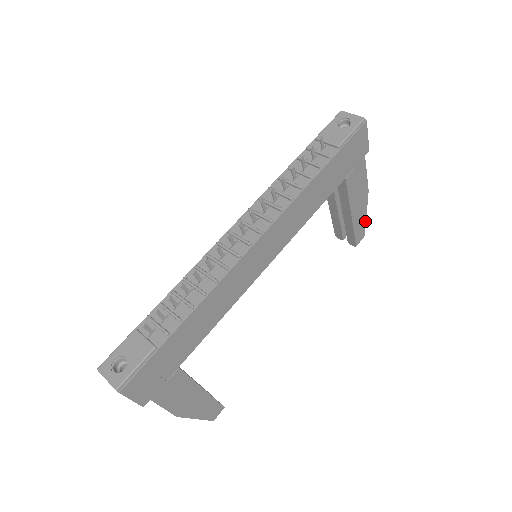
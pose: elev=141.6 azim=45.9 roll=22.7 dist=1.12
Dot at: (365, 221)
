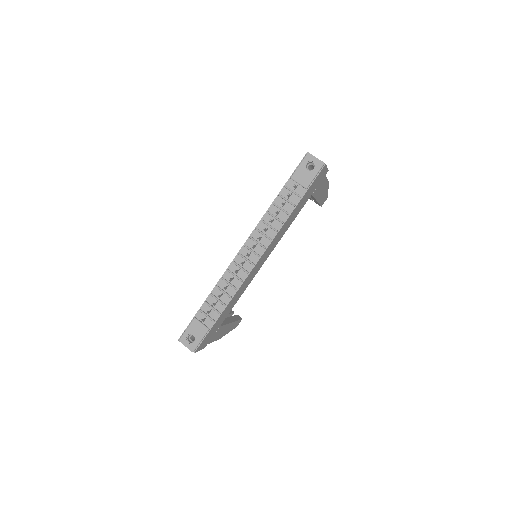
Dot at: (327, 193)
